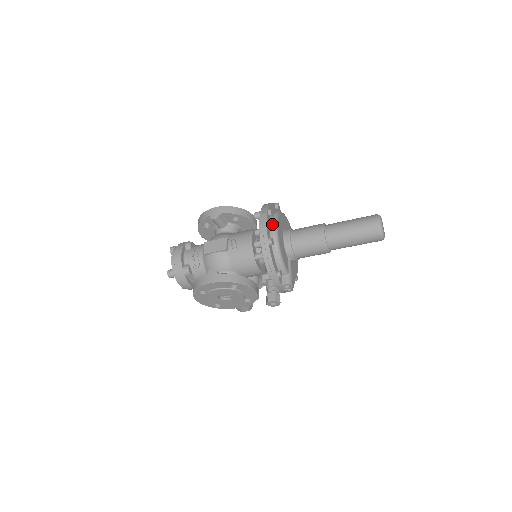
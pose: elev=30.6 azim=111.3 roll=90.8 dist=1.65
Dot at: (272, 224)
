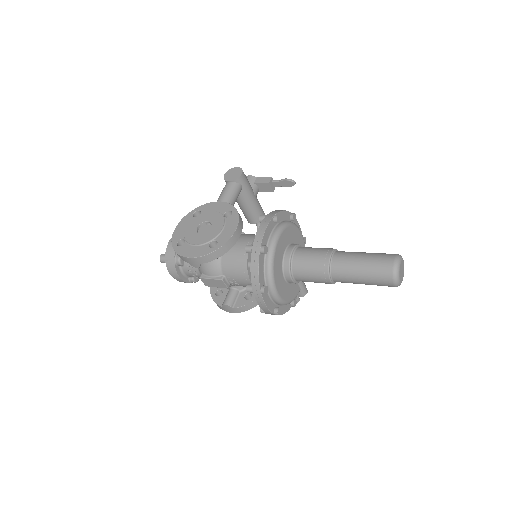
Dot at: (271, 296)
